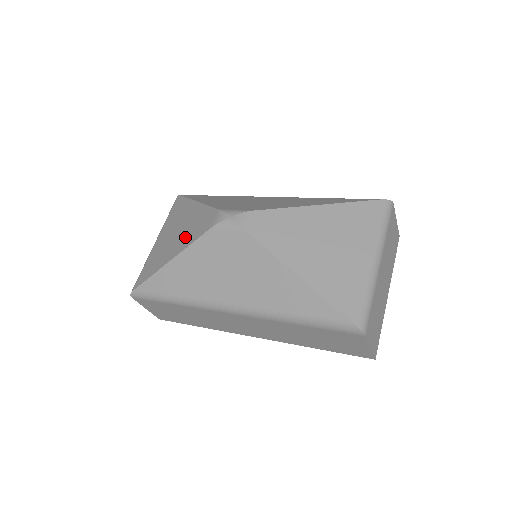
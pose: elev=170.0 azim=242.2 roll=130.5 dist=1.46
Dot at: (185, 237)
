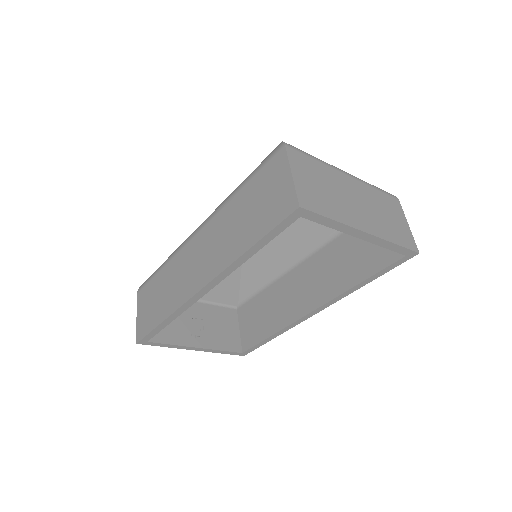
Dot at: occluded
